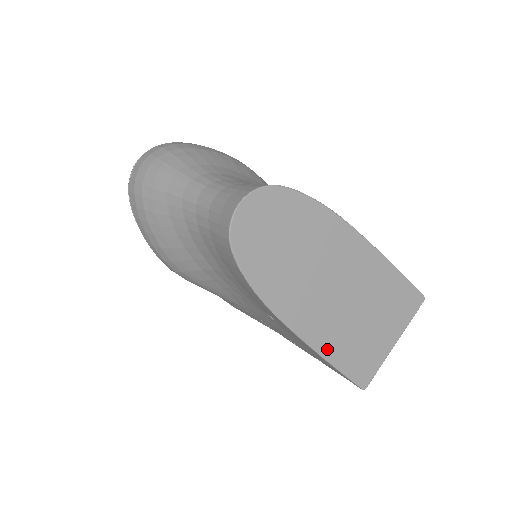
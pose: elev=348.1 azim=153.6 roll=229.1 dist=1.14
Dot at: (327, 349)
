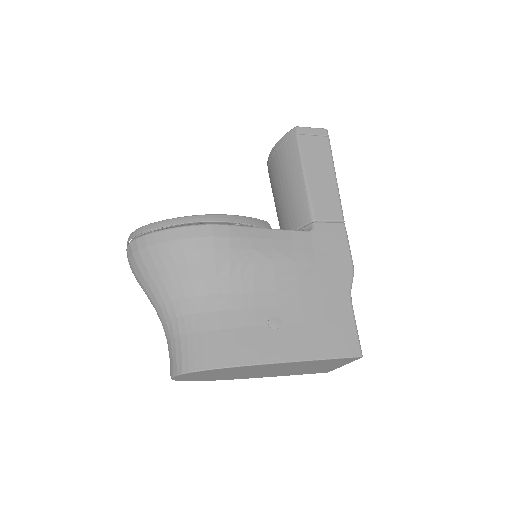
Dot at: (283, 375)
